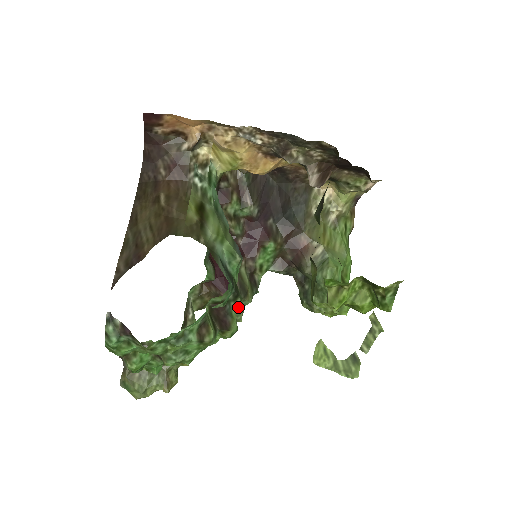
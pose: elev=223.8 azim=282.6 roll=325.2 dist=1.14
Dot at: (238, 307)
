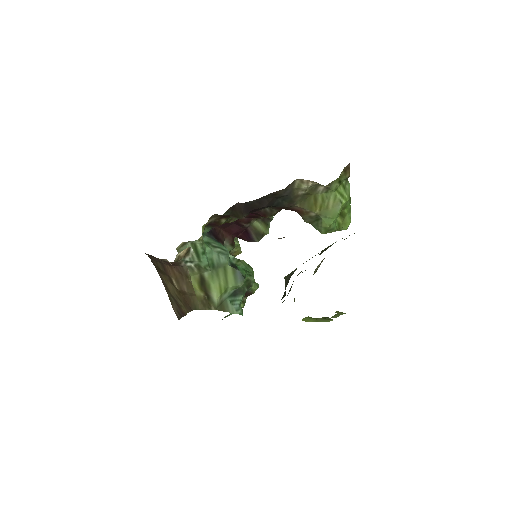
Dot at: occluded
